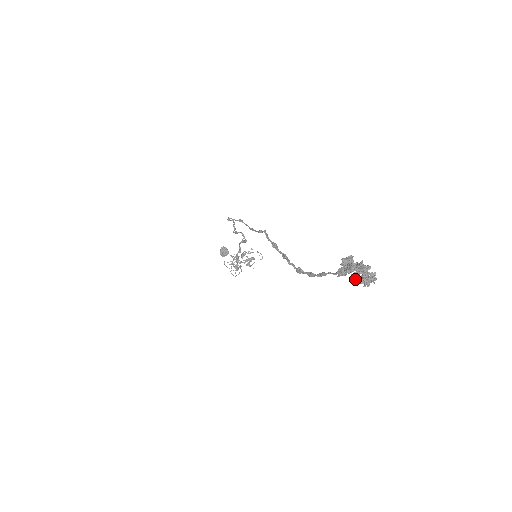
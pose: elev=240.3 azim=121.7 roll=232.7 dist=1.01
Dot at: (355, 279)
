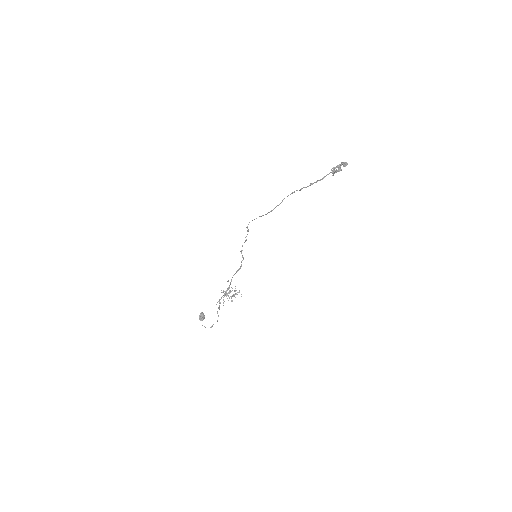
Dot at: (340, 167)
